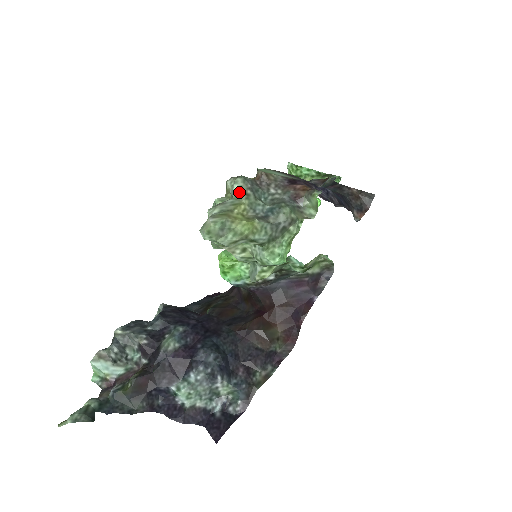
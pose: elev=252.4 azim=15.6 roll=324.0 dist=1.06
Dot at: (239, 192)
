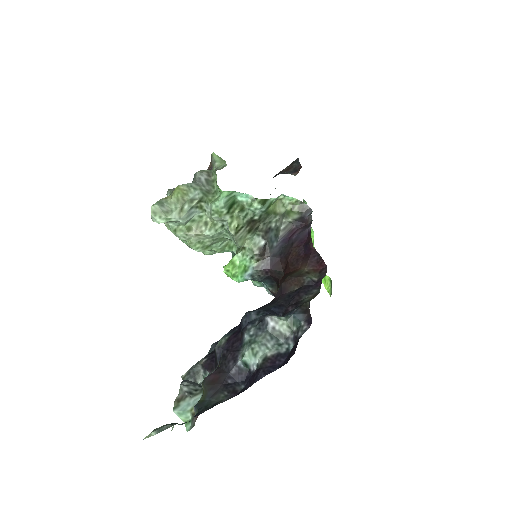
Dot at: occluded
